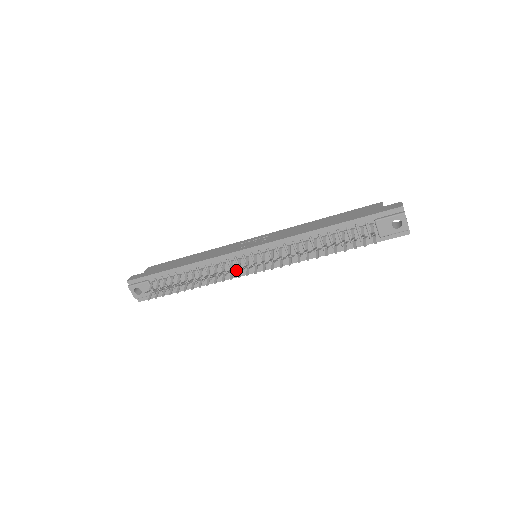
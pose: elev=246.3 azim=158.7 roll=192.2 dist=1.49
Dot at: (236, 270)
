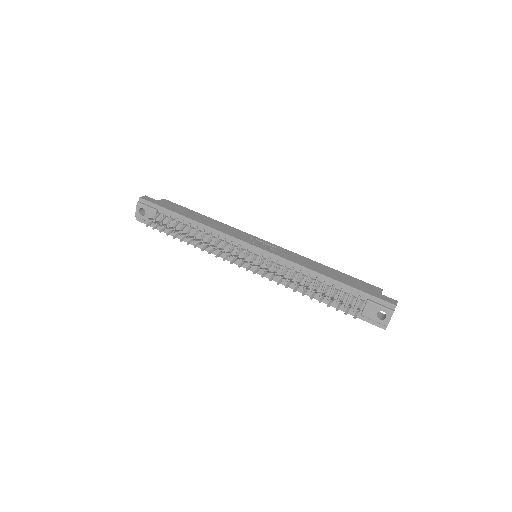
Dot at: occluded
